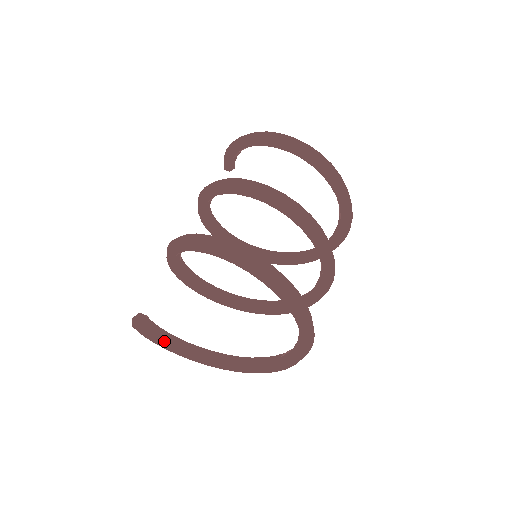
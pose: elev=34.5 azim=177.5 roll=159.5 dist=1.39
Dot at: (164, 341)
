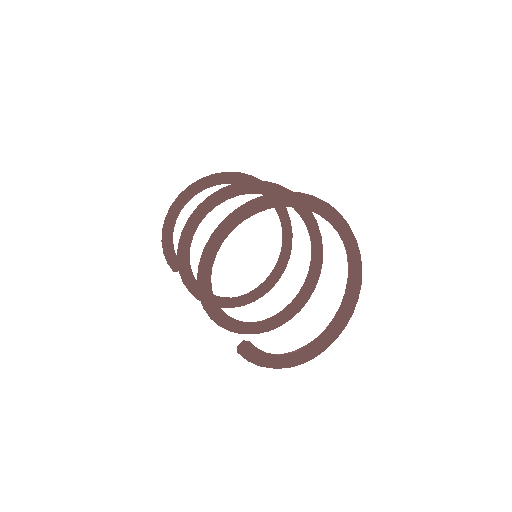
Dot at: (279, 358)
